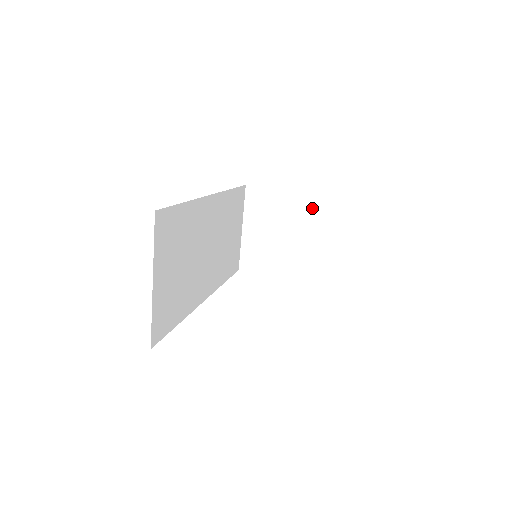
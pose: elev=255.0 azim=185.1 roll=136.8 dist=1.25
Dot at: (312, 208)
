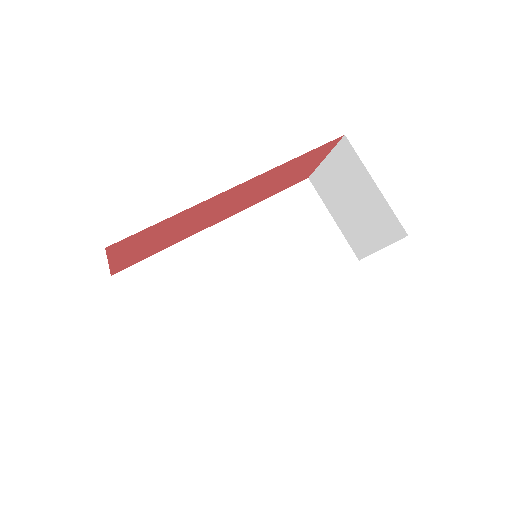
Dot at: (348, 158)
